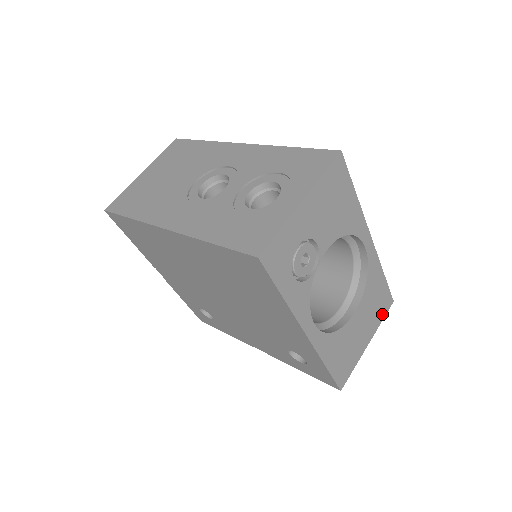
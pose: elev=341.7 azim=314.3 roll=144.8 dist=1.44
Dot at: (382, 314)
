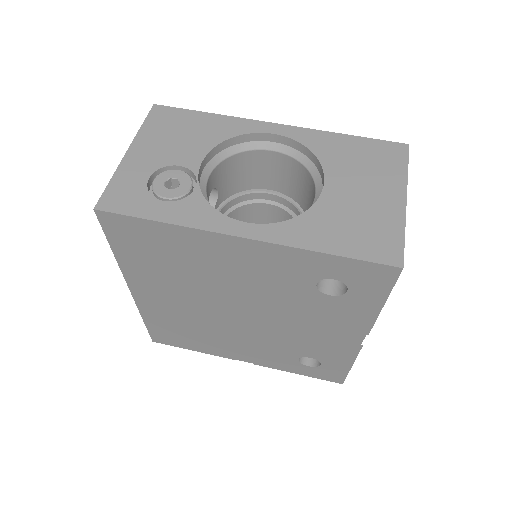
Dot at: (398, 164)
